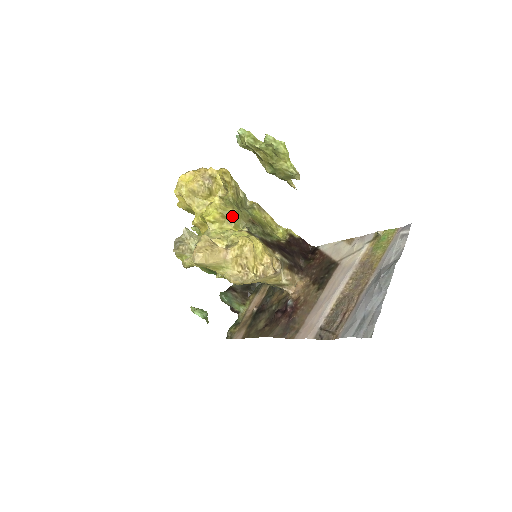
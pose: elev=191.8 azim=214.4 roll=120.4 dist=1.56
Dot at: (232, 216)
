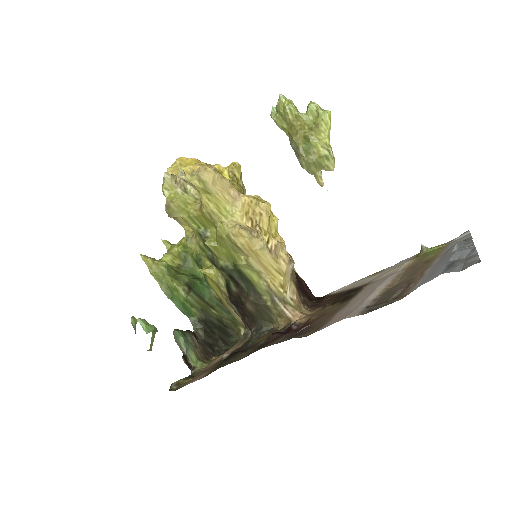
Dot at: occluded
